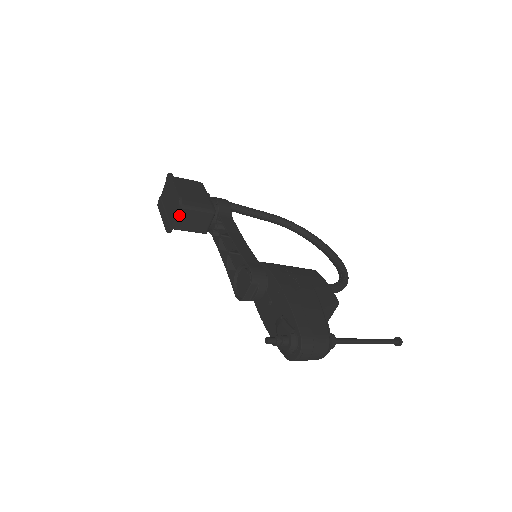
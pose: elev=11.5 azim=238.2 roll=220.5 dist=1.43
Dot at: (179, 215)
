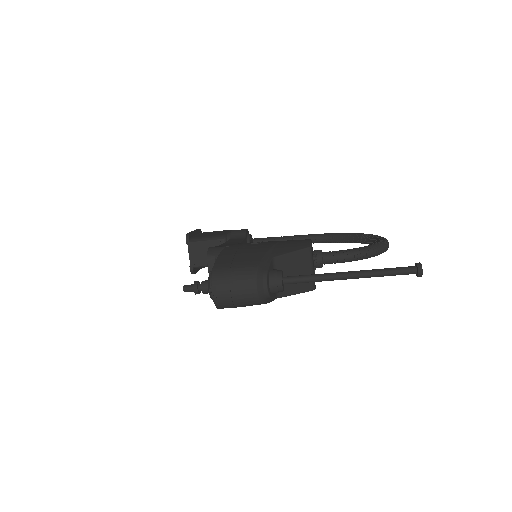
Dot at: (191, 250)
